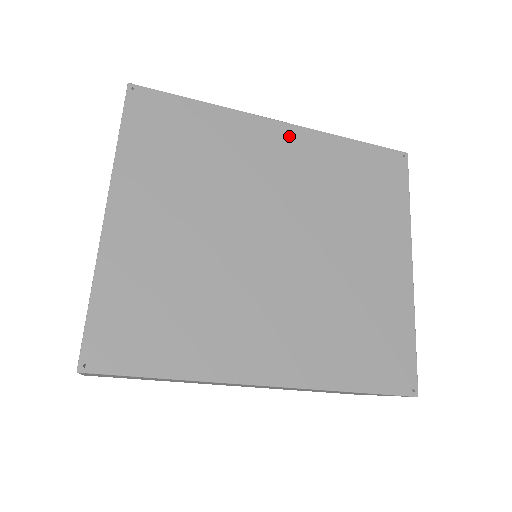
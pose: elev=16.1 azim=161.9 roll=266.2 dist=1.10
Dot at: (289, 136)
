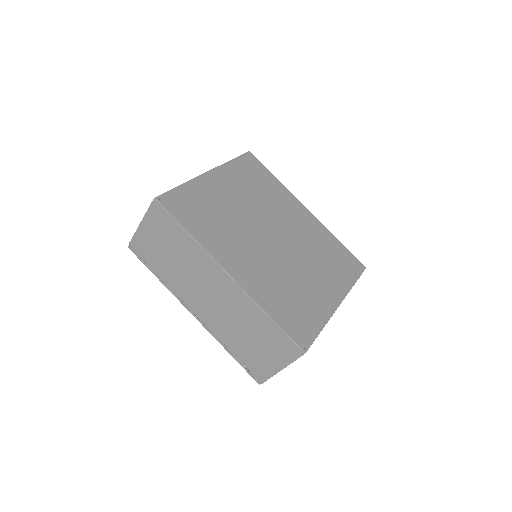
Dot at: (307, 215)
